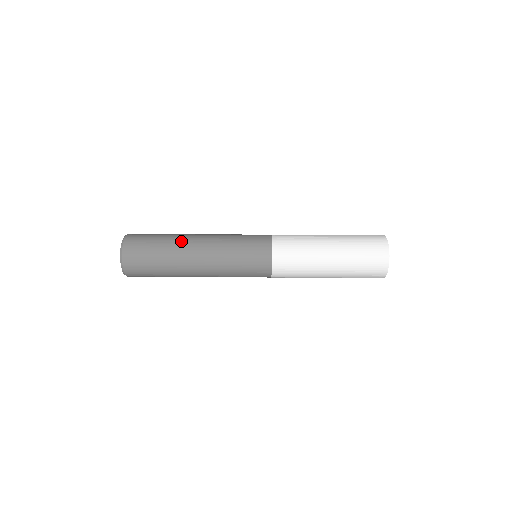
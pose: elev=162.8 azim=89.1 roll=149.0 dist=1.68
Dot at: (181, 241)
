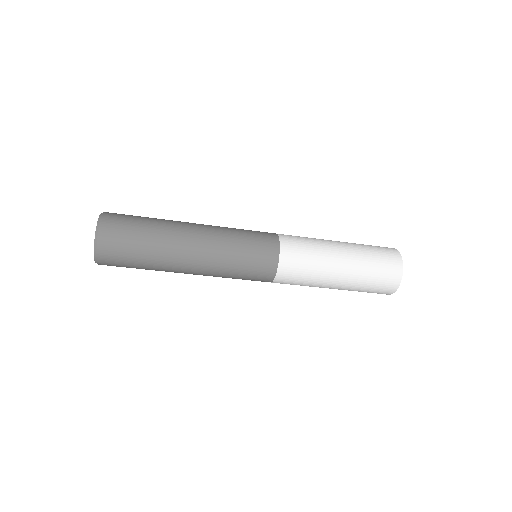
Dot at: occluded
